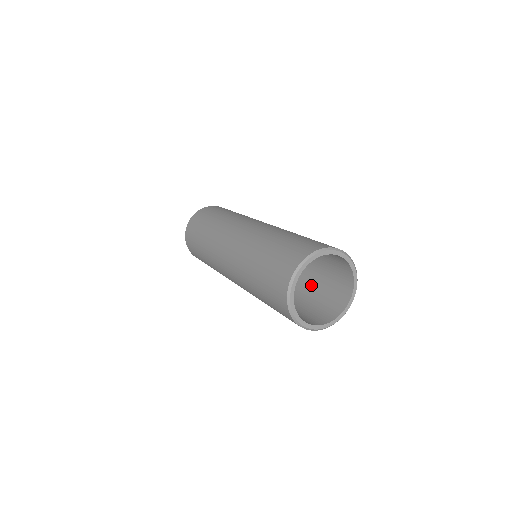
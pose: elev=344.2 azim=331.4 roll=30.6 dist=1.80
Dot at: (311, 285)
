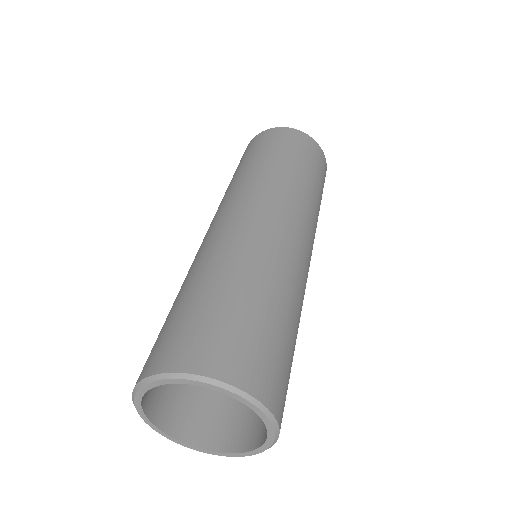
Dot at: occluded
